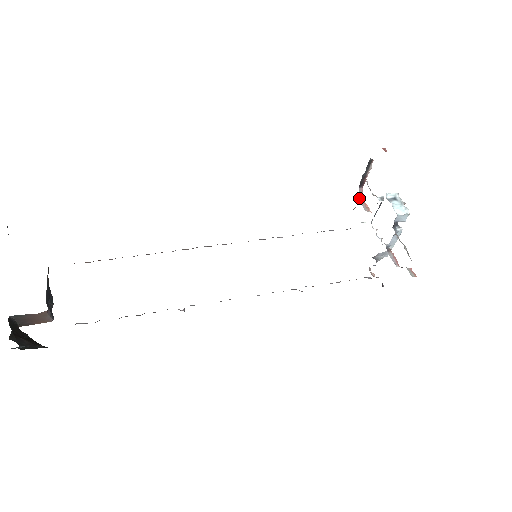
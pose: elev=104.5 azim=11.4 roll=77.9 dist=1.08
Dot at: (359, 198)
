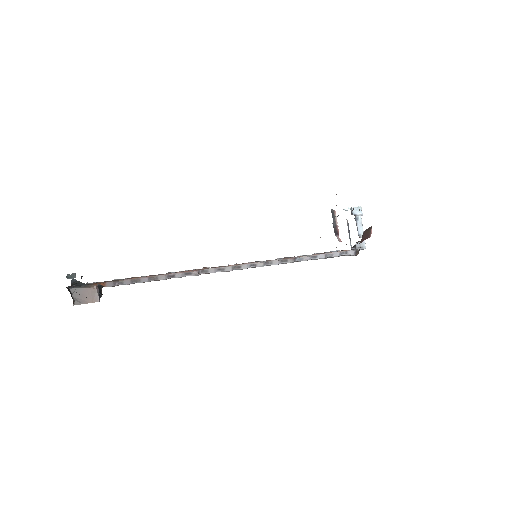
Dot at: occluded
